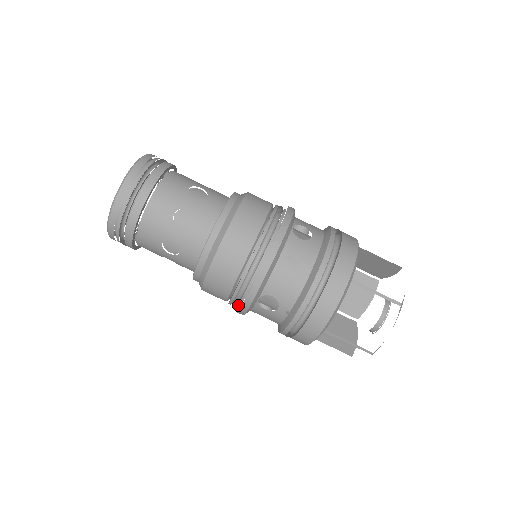
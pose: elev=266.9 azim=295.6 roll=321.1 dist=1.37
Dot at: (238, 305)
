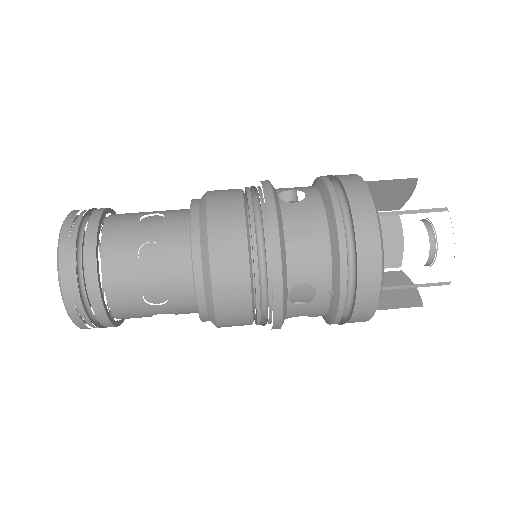
Dot at: (268, 319)
